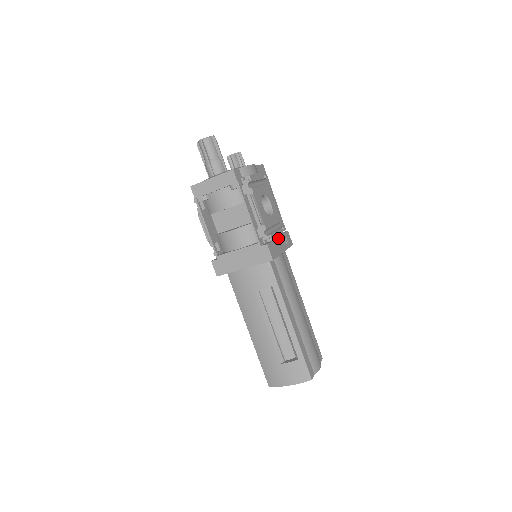
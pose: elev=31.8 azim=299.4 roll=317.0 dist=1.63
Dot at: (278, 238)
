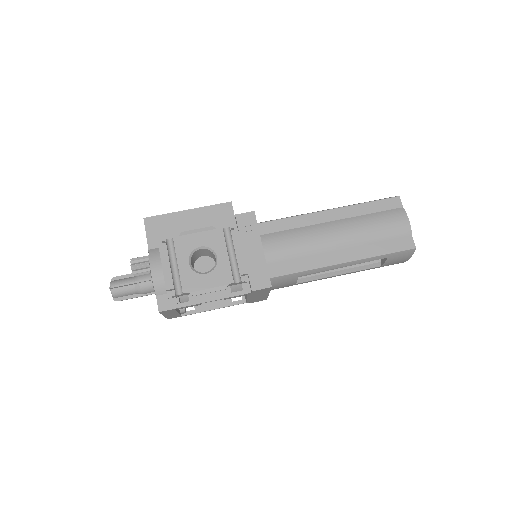
Dot at: (245, 253)
